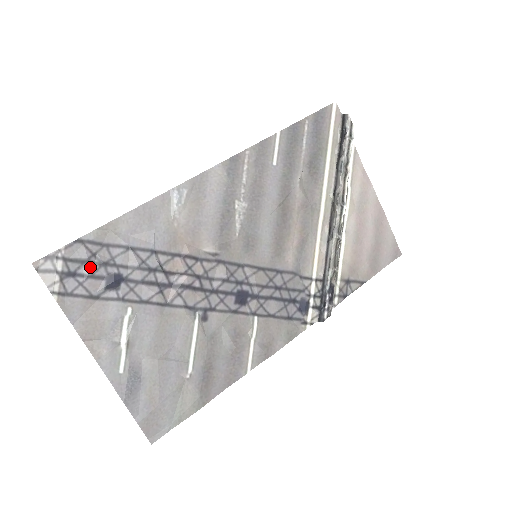
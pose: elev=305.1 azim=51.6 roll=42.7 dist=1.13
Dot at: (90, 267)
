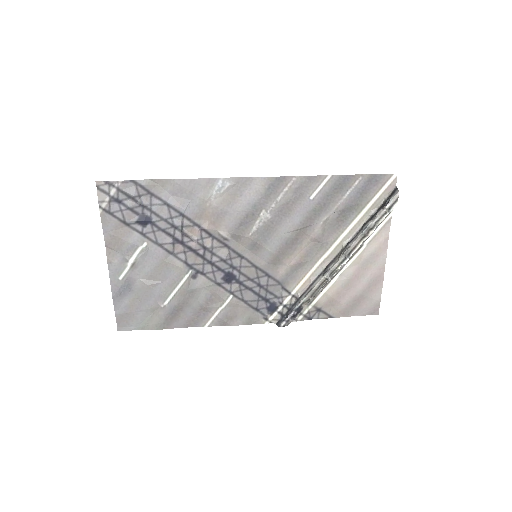
Dot at: (133, 203)
